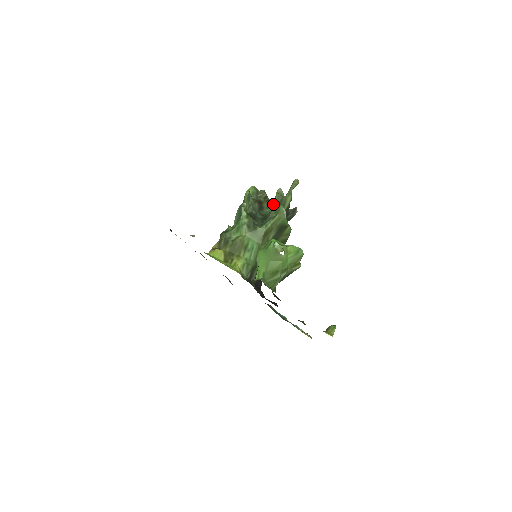
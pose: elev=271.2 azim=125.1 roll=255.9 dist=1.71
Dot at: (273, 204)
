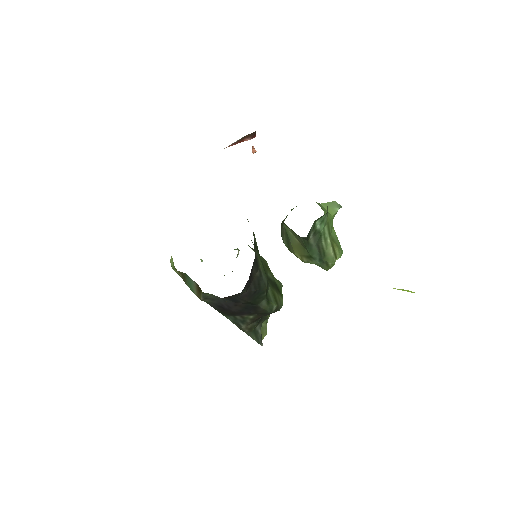
Dot at: occluded
